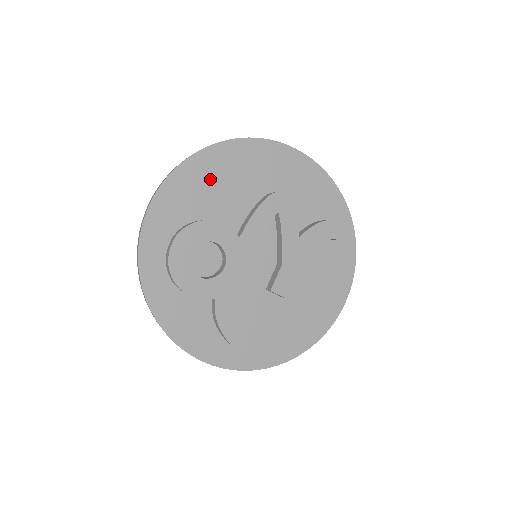
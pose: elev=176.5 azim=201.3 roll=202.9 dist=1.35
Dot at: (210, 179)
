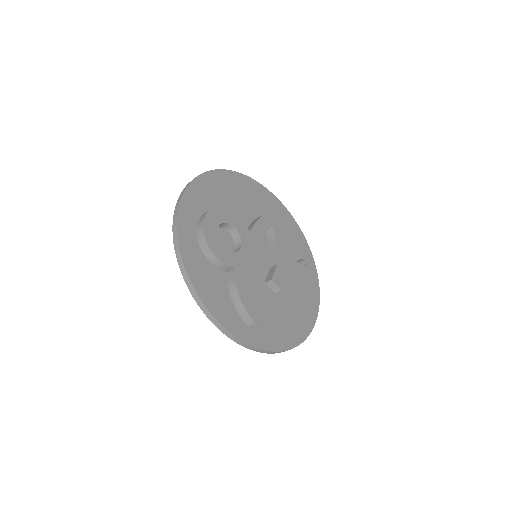
Dot at: (226, 190)
